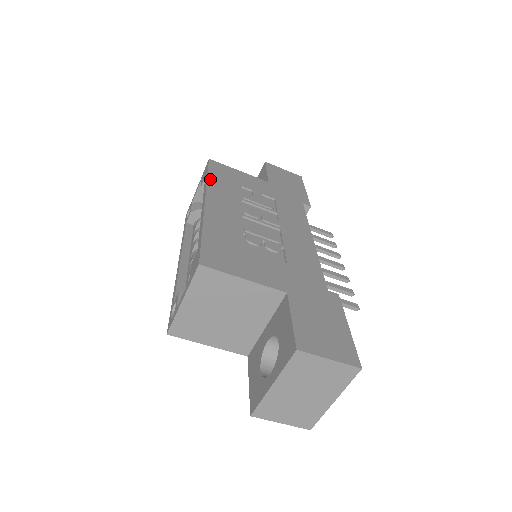
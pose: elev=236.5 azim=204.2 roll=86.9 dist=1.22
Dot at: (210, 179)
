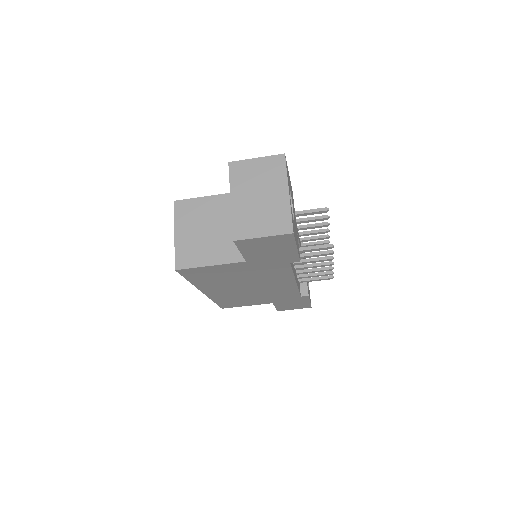
Dot at: occluded
